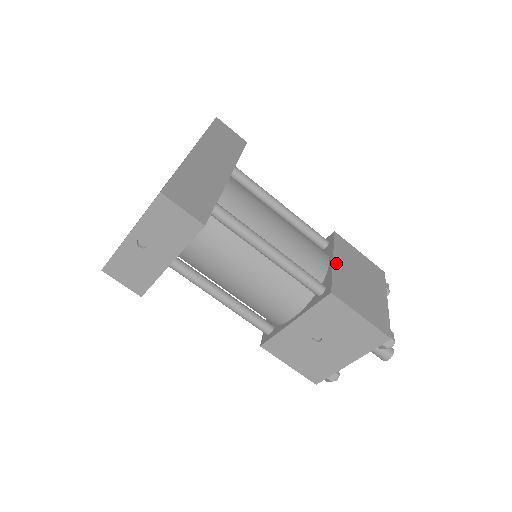
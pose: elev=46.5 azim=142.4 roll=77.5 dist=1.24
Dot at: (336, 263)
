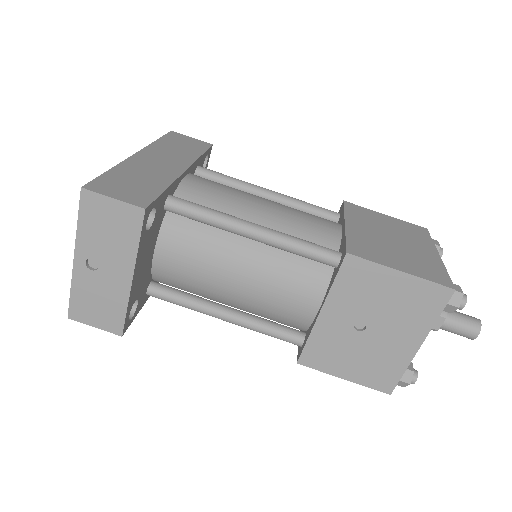
Dot at: (350, 226)
